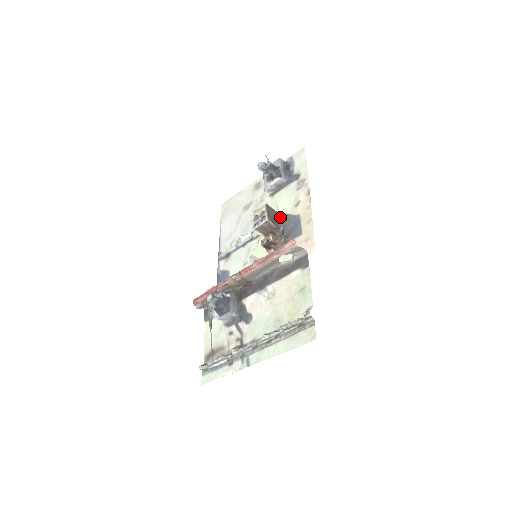
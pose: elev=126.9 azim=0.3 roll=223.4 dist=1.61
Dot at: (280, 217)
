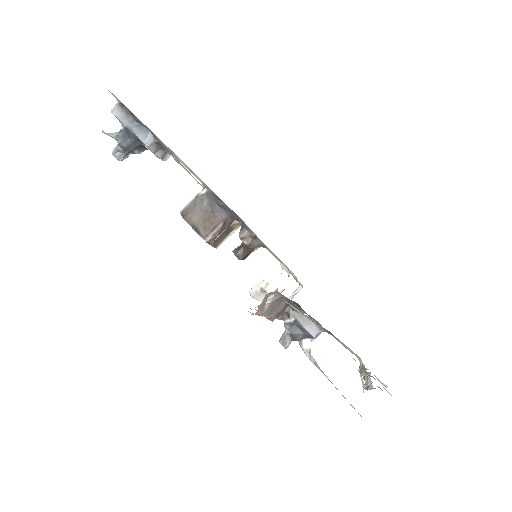
Dot at: (209, 199)
